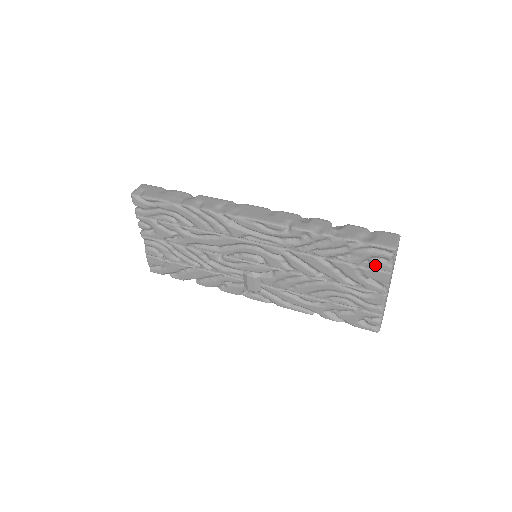
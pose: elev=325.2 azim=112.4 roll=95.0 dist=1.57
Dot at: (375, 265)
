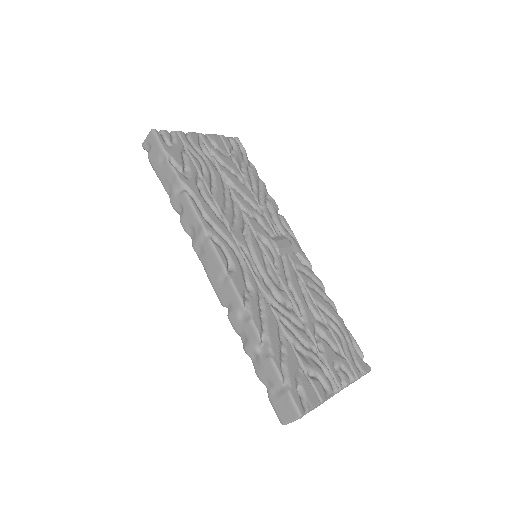
Dot at: occluded
